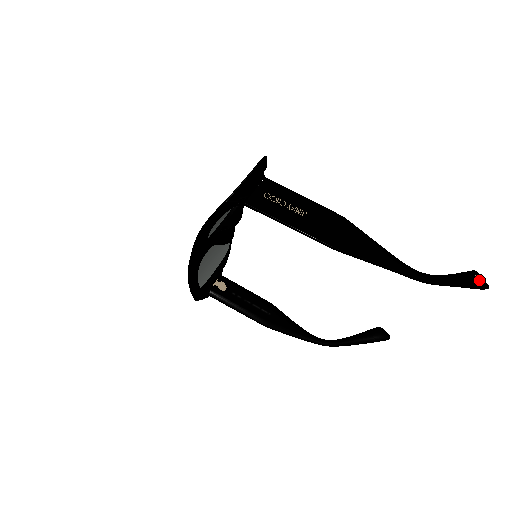
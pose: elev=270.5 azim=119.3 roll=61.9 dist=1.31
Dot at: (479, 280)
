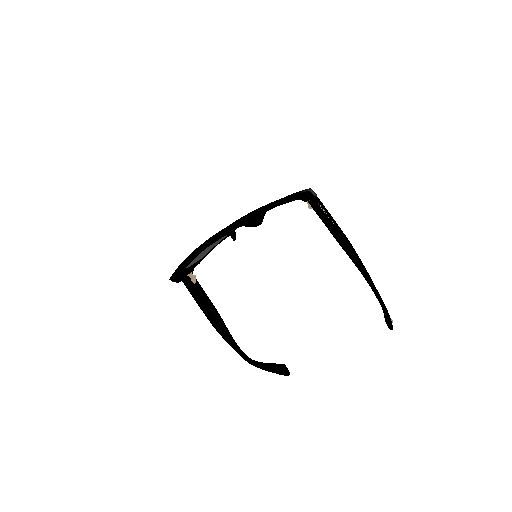
Dot at: (392, 321)
